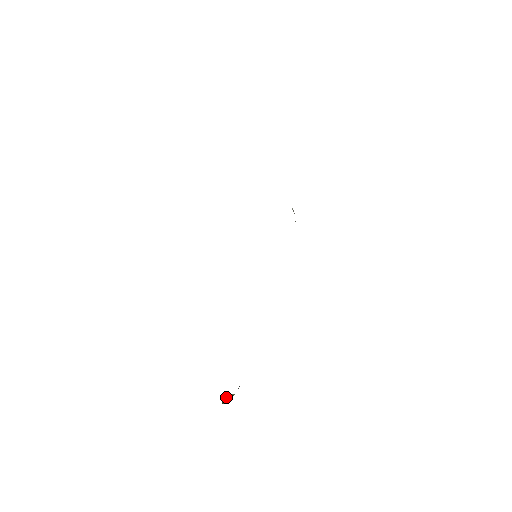
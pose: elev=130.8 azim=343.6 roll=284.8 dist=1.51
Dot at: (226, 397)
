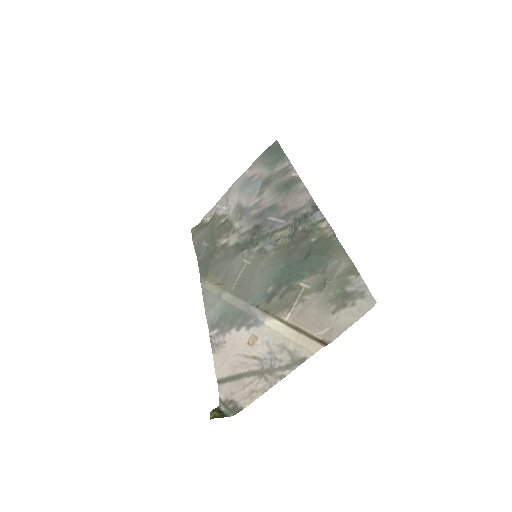
Dot at: (213, 410)
